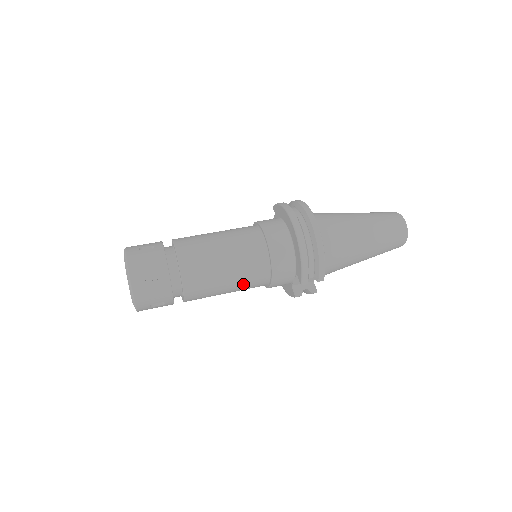
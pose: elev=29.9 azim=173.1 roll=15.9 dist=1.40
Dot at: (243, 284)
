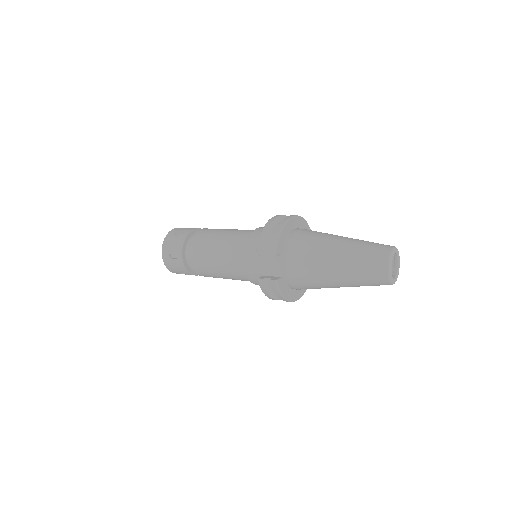
Dot at: (226, 256)
